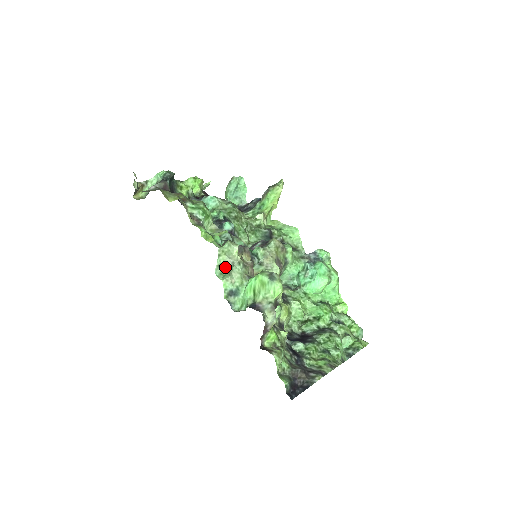
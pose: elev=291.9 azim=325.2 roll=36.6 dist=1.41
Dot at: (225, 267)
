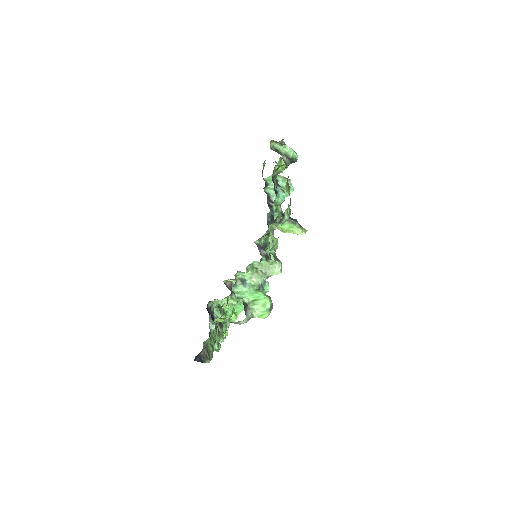
Dot at: (260, 267)
